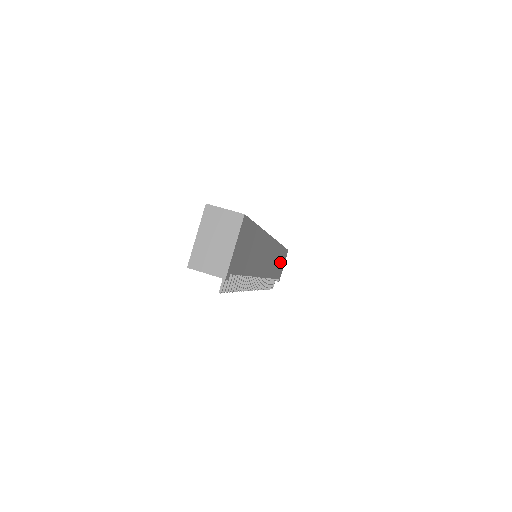
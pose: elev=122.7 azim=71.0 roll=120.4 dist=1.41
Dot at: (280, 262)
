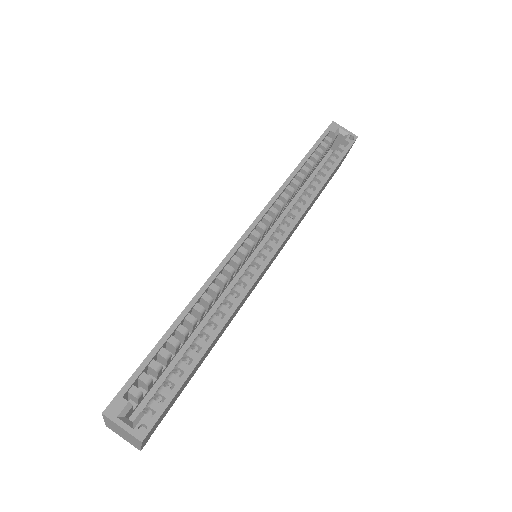
Dot at: (328, 180)
